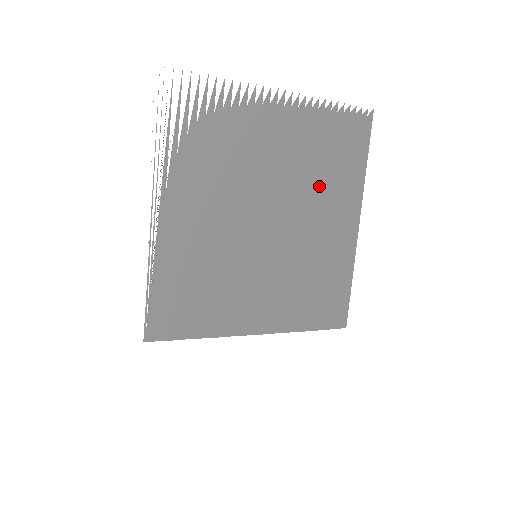
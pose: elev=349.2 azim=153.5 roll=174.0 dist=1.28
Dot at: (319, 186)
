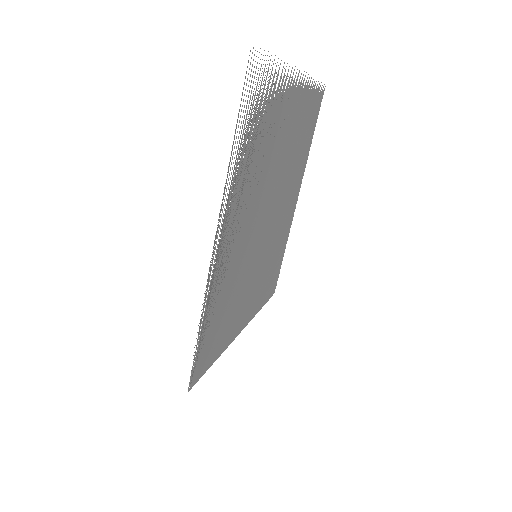
Dot at: (293, 170)
